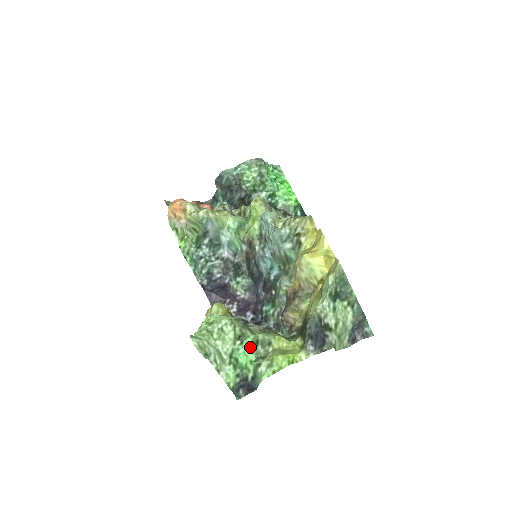
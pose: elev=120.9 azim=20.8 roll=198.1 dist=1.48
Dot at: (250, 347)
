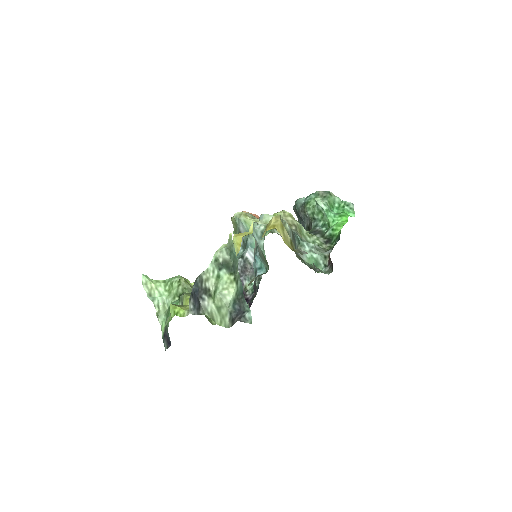
Dot at: (177, 303)
